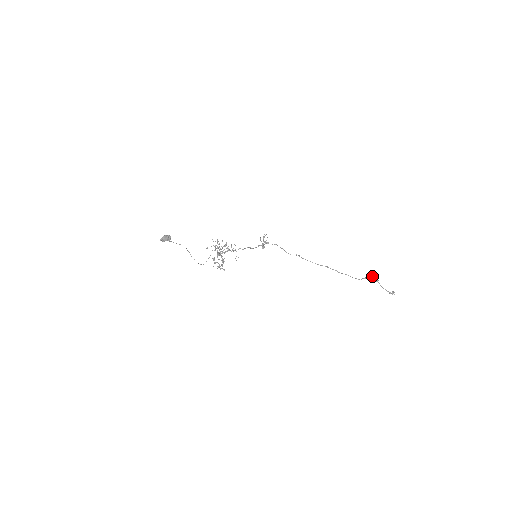
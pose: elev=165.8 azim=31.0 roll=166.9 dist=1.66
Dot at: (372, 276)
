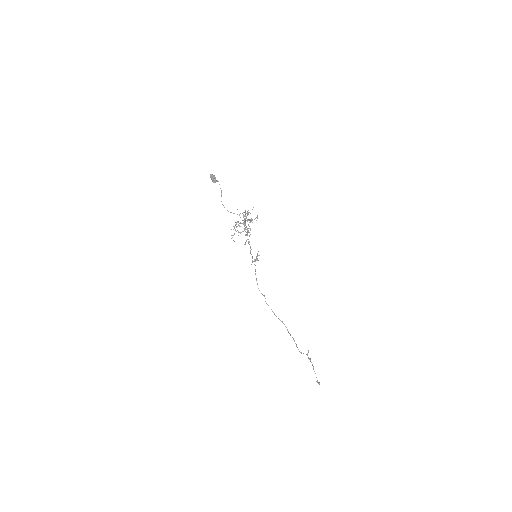
Dot at: (308, 358)
